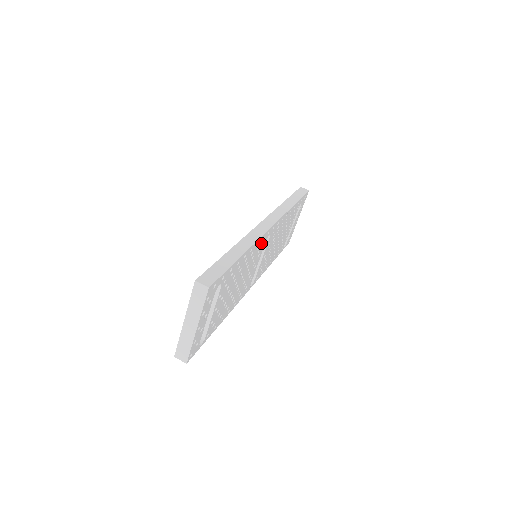
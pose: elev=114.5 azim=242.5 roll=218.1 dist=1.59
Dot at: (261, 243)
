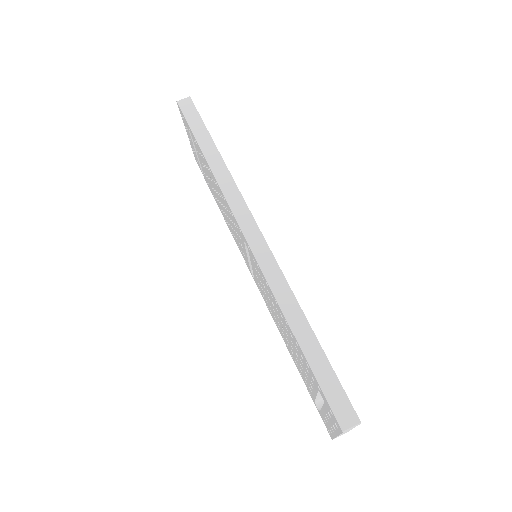
Dot at: occluded
